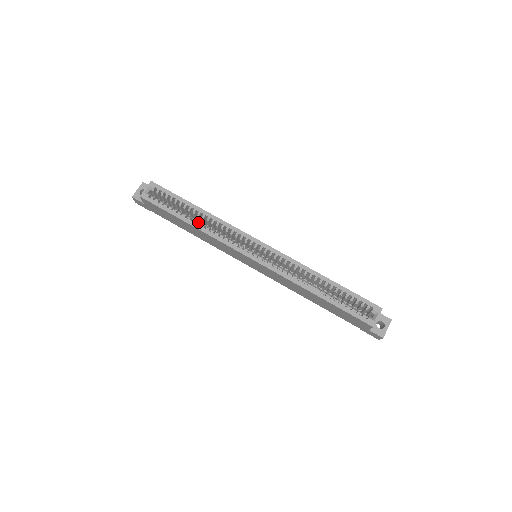
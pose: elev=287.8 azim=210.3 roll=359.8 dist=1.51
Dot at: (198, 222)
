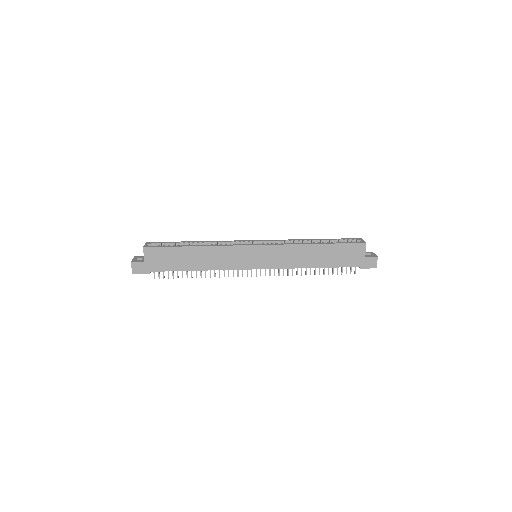
Dot at: (201, 245)
